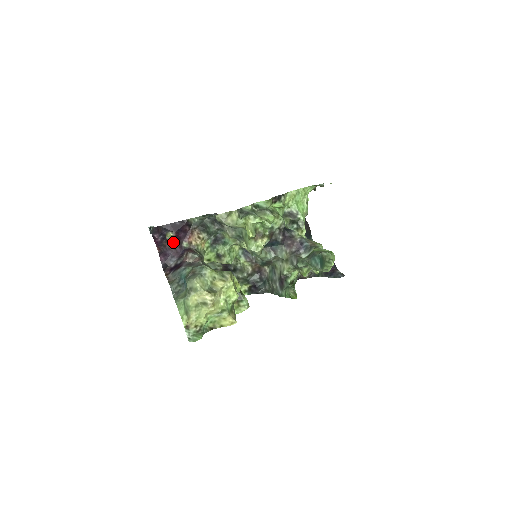
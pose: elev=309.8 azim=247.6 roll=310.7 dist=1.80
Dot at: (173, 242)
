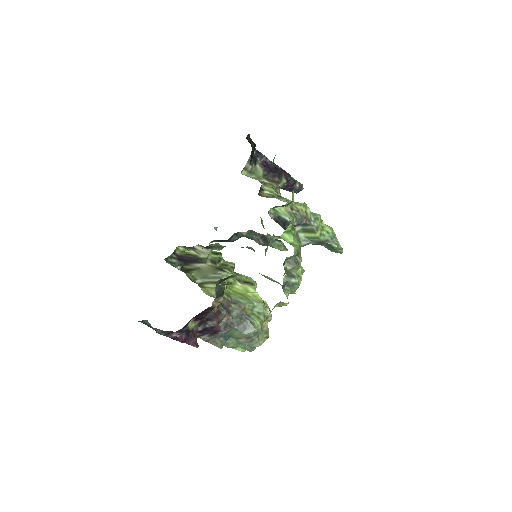
Dot at: (196, 325)
